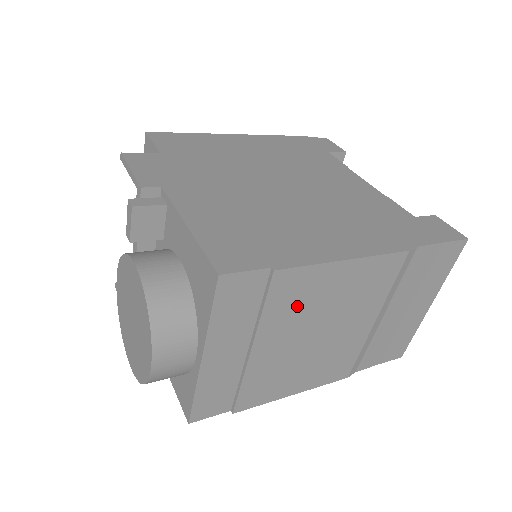
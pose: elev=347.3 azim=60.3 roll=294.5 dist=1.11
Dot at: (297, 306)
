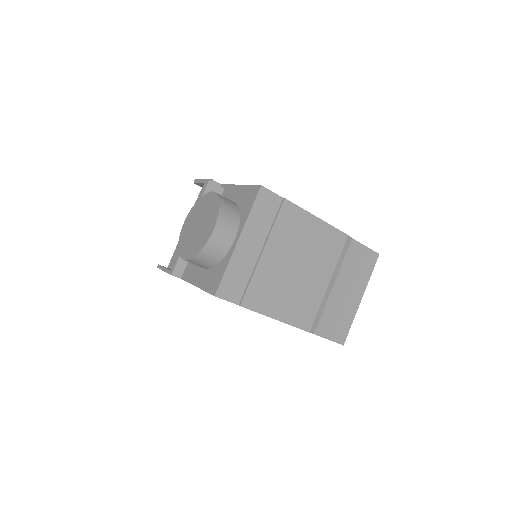
Dot at: (291, 233)
